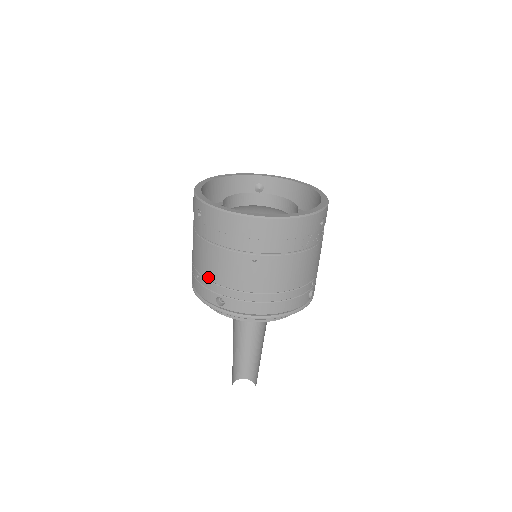
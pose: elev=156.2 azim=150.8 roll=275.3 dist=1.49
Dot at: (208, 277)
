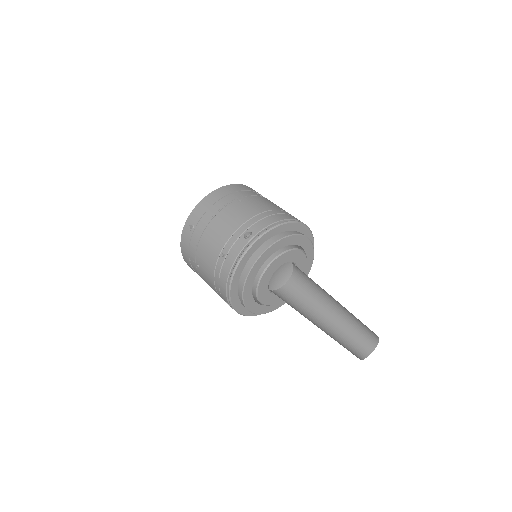
Dot at: (227, 238)
